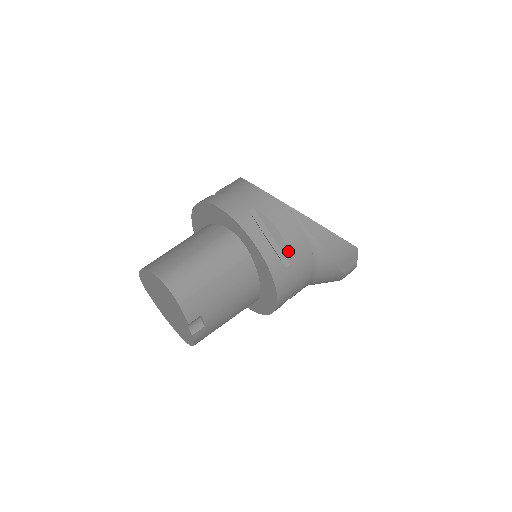
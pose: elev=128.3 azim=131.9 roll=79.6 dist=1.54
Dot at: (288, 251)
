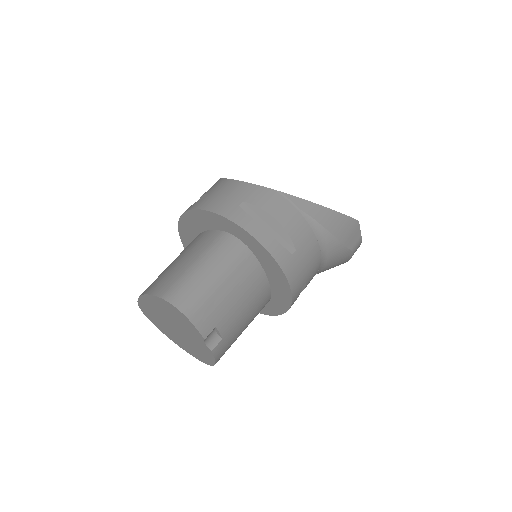
Dot at: (290, 237)
